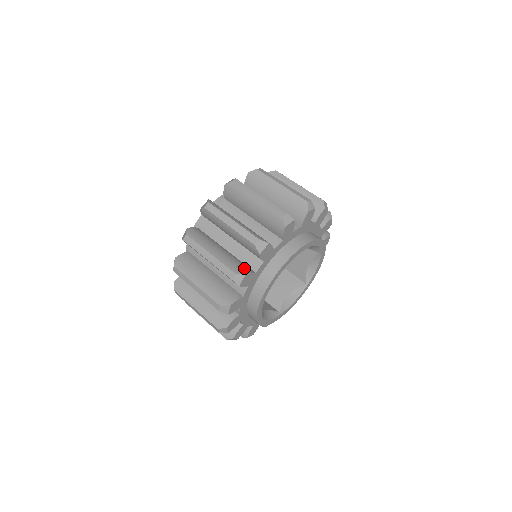
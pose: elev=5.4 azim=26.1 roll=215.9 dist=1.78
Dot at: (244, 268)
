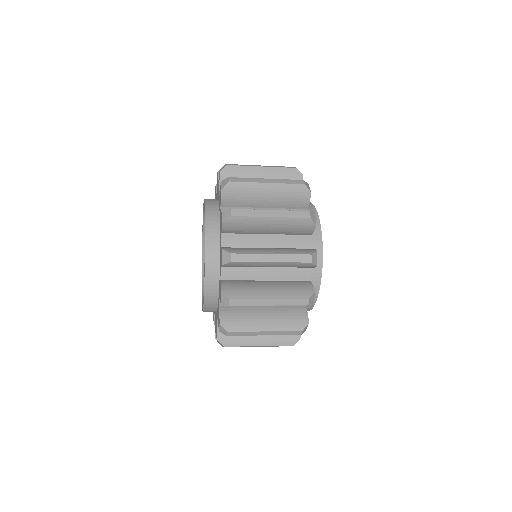
Dot at: occluded
